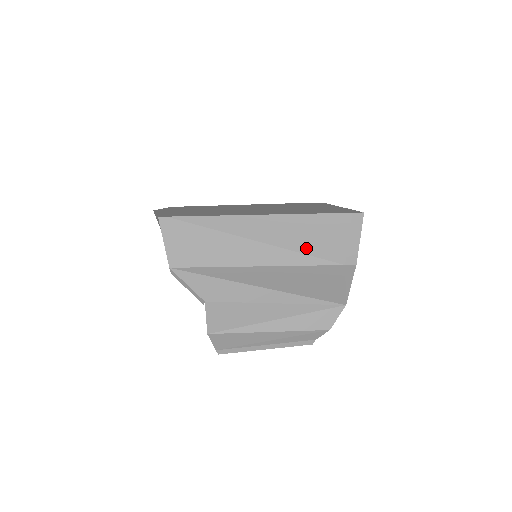
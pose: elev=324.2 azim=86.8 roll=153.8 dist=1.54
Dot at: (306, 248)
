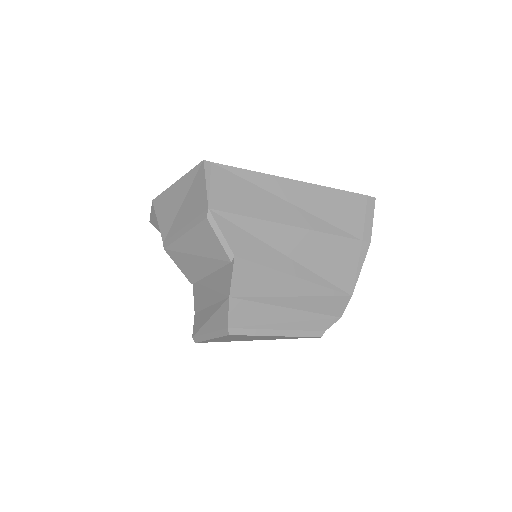
Dot at: (332, 219)
